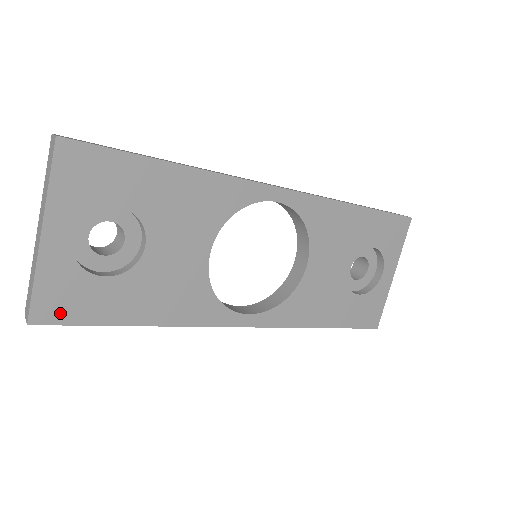
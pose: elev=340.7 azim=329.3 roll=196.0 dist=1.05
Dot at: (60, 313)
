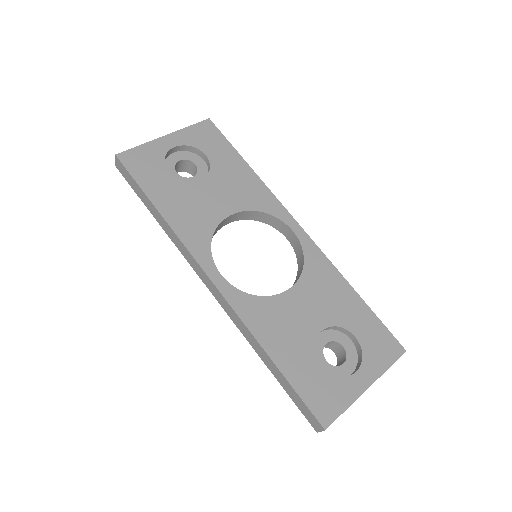
Dot at: (133, 165)
